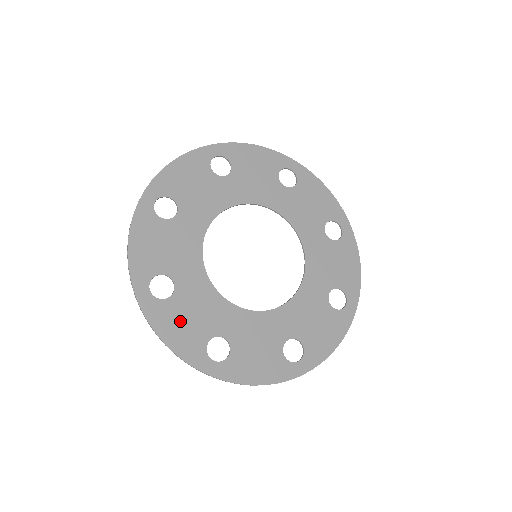
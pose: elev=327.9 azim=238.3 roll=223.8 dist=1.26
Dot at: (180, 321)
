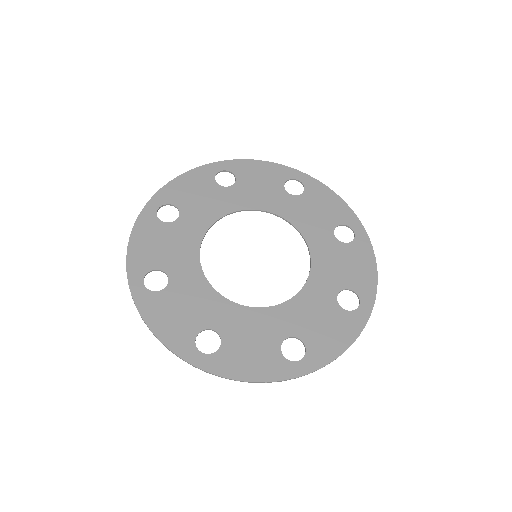
Dot at: (246, 355)
